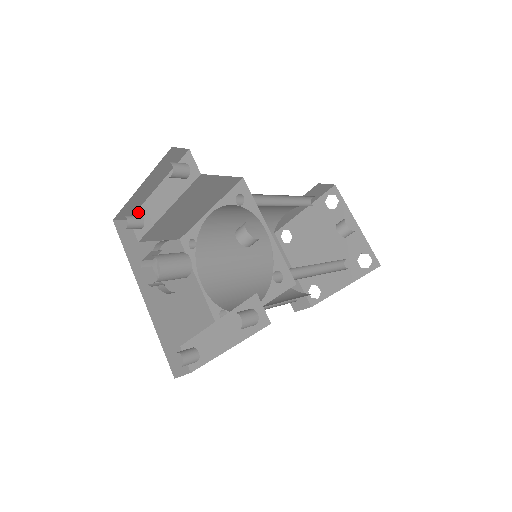
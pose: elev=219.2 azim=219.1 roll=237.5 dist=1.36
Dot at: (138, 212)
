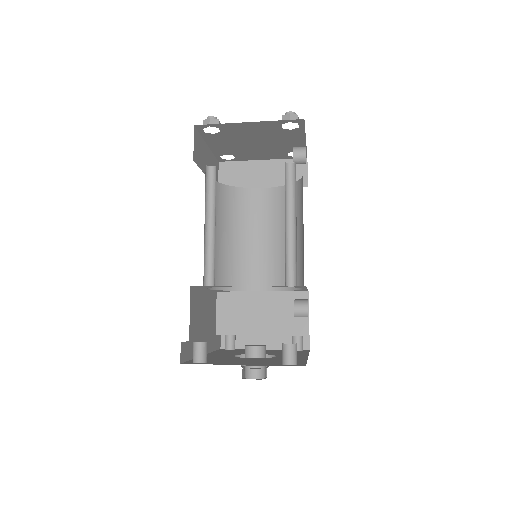
Dot at: (200, 343)
